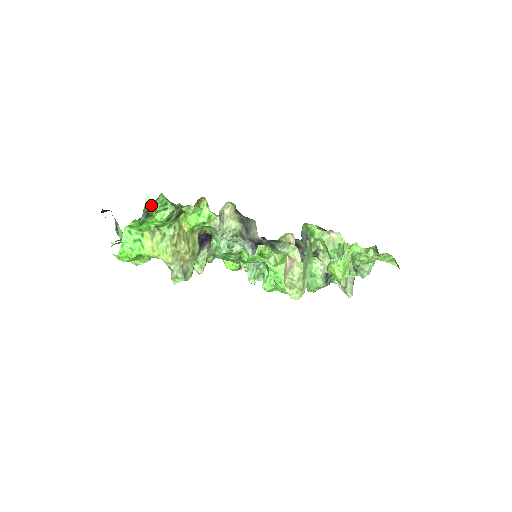
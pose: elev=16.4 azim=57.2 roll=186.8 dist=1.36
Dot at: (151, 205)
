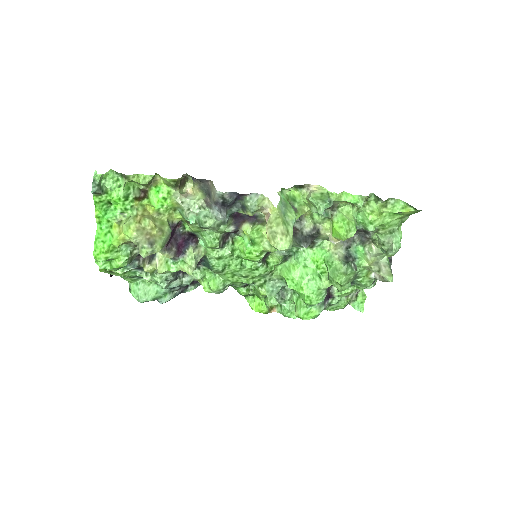
Dot at: (104, 183)
